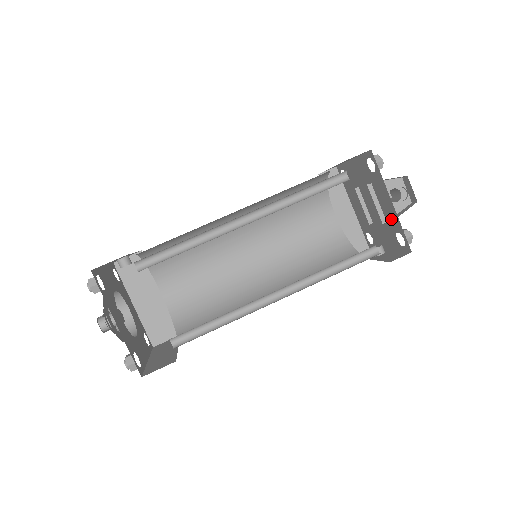
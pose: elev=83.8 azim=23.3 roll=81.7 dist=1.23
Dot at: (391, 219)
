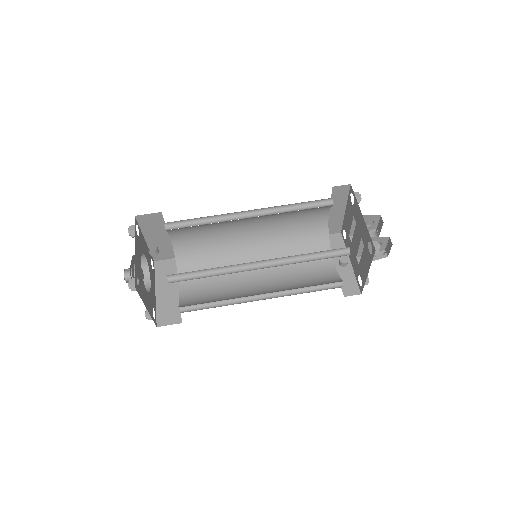
Dot at: (362, 271)
